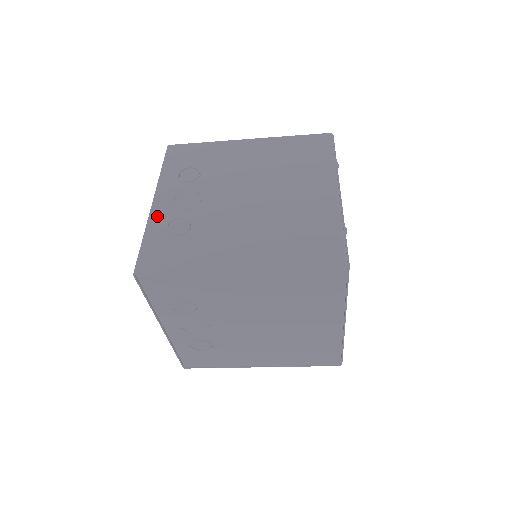
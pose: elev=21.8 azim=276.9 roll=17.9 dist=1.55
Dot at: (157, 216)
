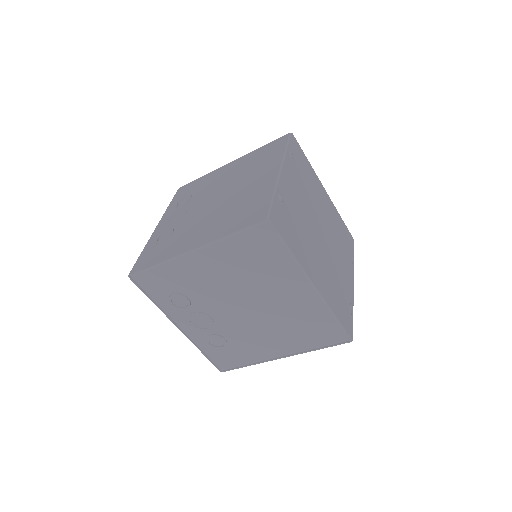
Dot at: (155, 235)
